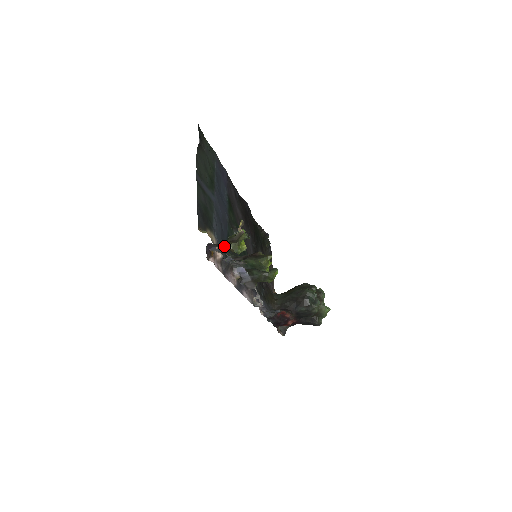
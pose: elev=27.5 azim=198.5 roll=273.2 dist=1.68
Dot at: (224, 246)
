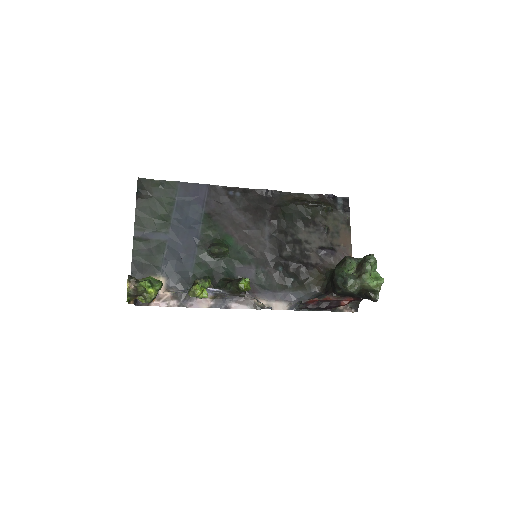
Dot at: (138, 299)
